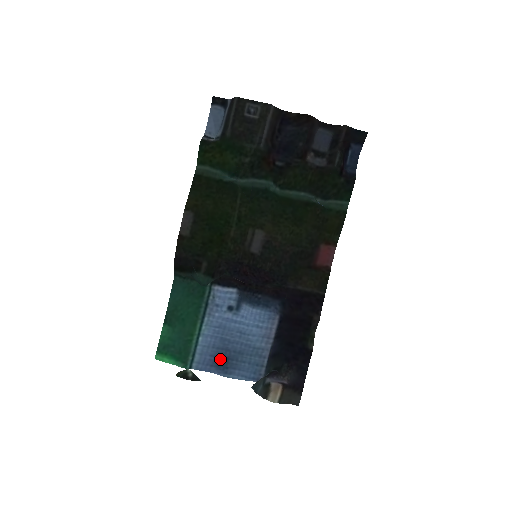
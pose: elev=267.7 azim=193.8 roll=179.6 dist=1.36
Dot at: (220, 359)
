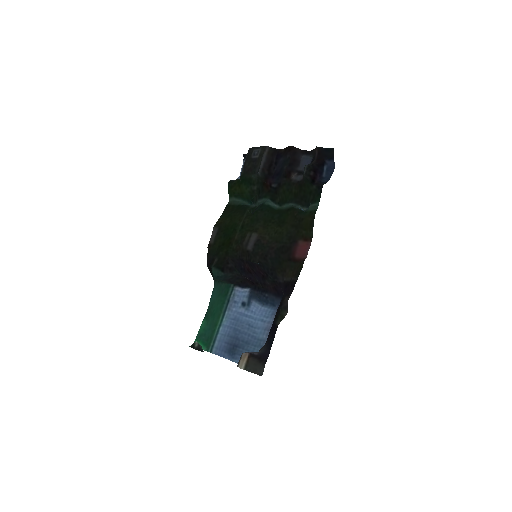
Dot at: (231, 346)
